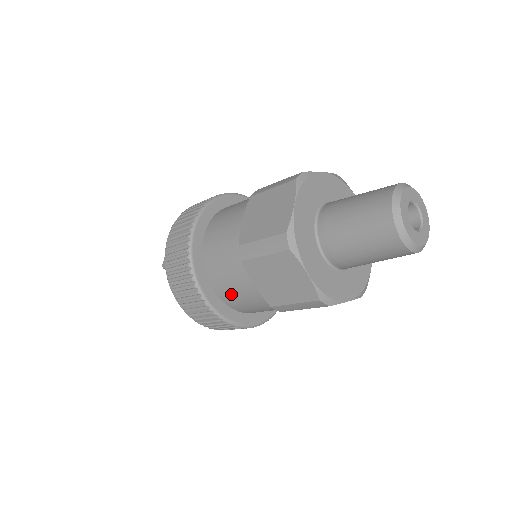
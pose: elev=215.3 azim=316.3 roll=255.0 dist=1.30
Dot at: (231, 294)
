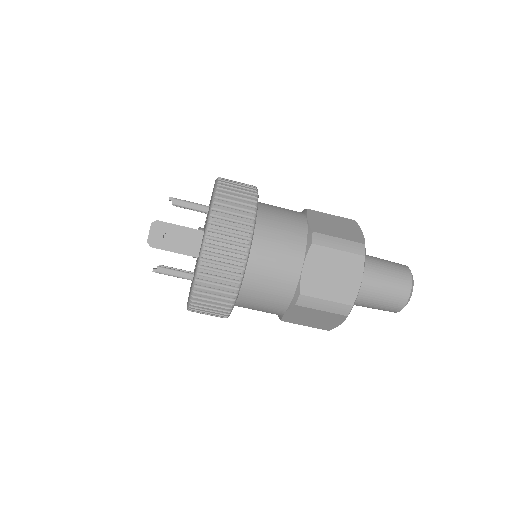
Dot at: (251, 307)
